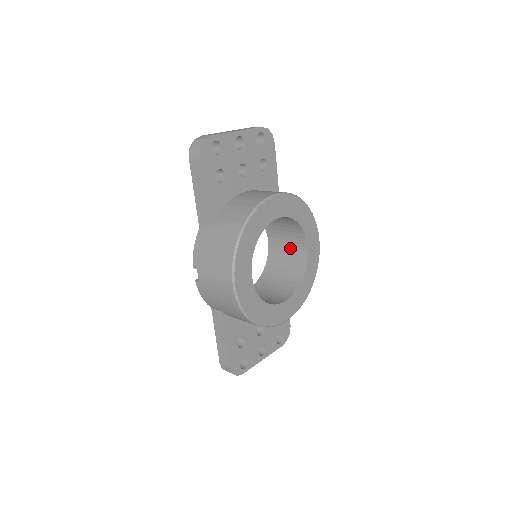
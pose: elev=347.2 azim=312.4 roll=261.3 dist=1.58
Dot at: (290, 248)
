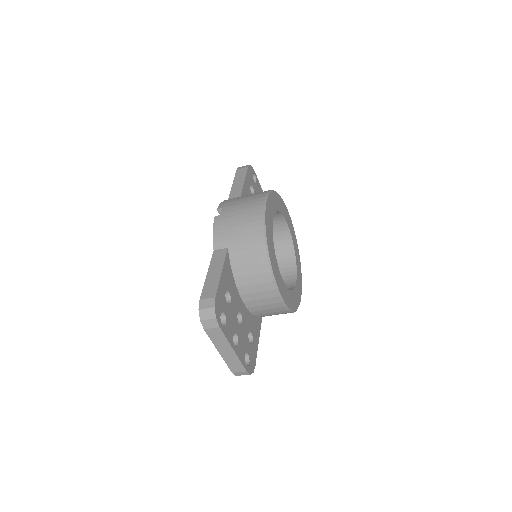
Dot at: occluded
